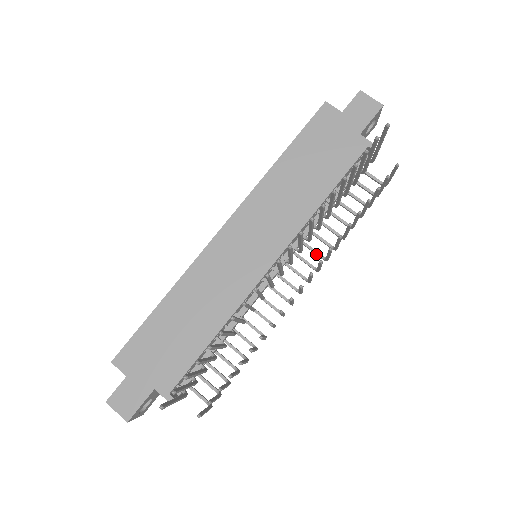
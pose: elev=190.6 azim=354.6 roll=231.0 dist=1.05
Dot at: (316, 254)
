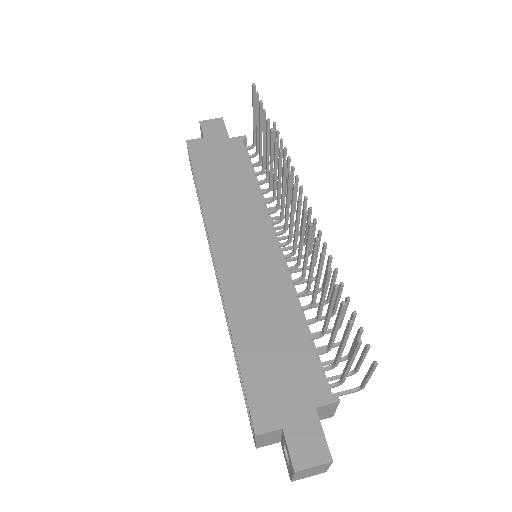
Dot at: occluded
